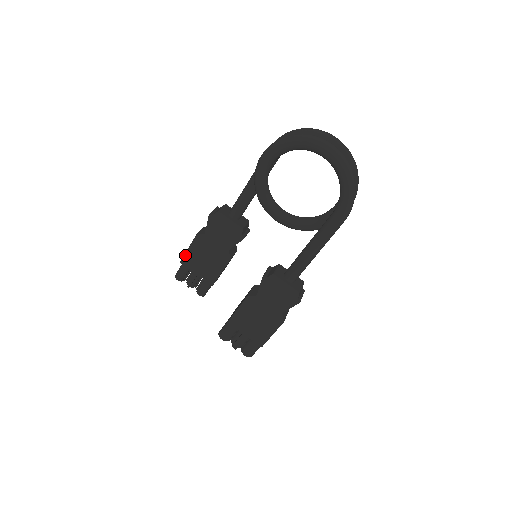
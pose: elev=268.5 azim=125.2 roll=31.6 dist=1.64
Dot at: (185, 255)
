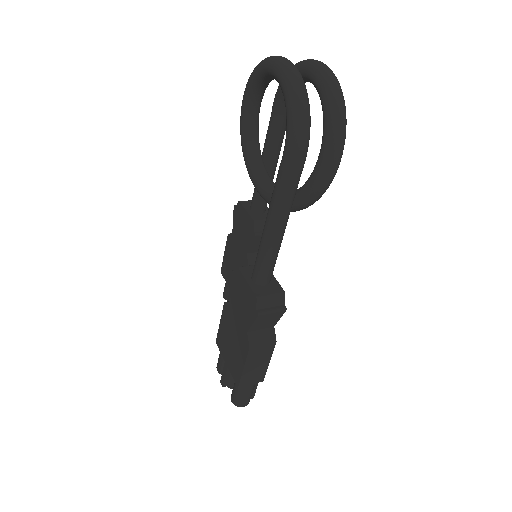
Dot at: (223, 262)
